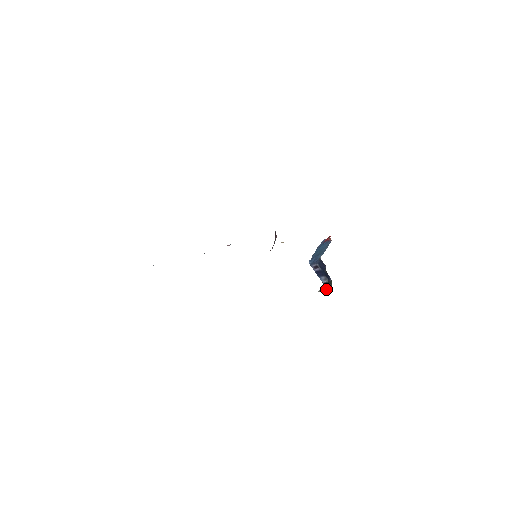
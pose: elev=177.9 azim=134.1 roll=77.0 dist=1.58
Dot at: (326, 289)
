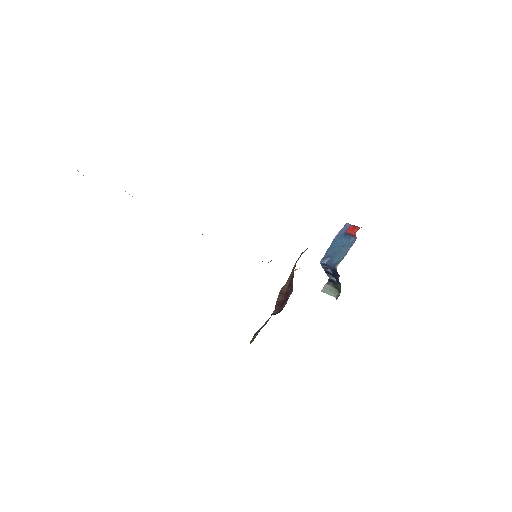
Dot at: (331, 293)
